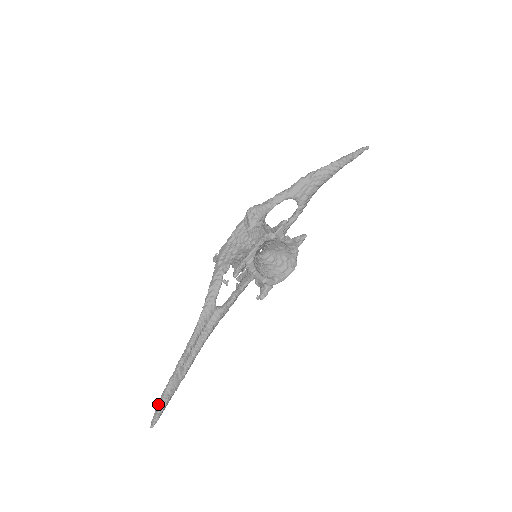
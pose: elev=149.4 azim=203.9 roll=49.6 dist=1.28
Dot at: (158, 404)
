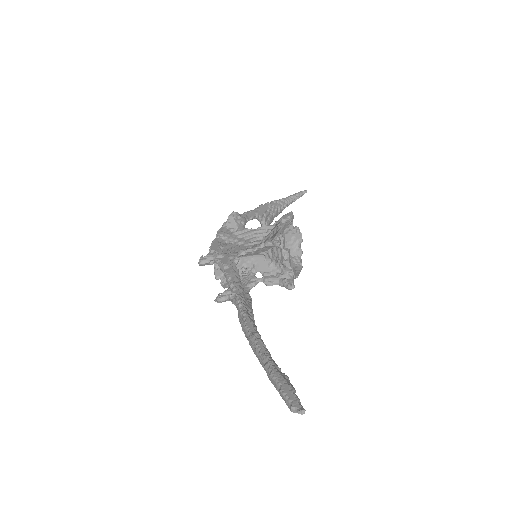
Dot at: (280, 385)
